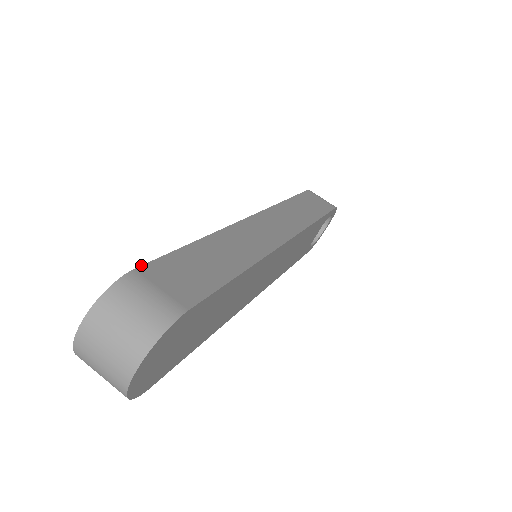
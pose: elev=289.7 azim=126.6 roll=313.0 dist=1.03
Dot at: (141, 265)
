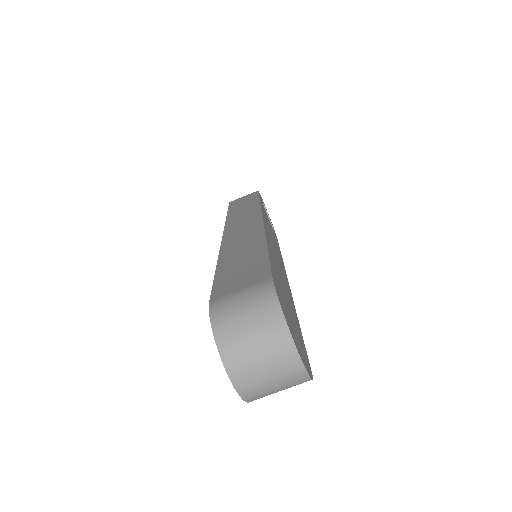
Dot at: occluded
